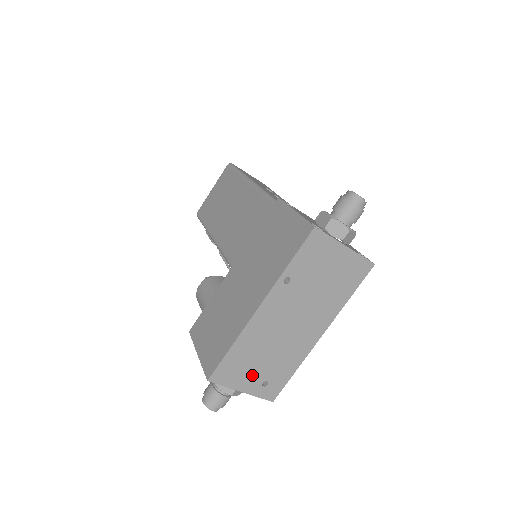
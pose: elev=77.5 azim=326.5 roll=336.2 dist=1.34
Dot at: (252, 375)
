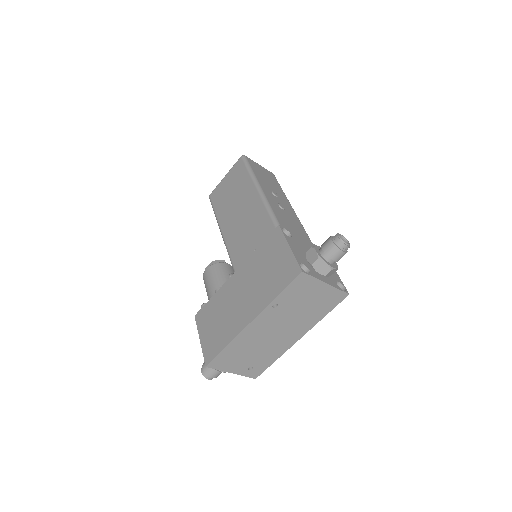
Dot at: (241, 363)
